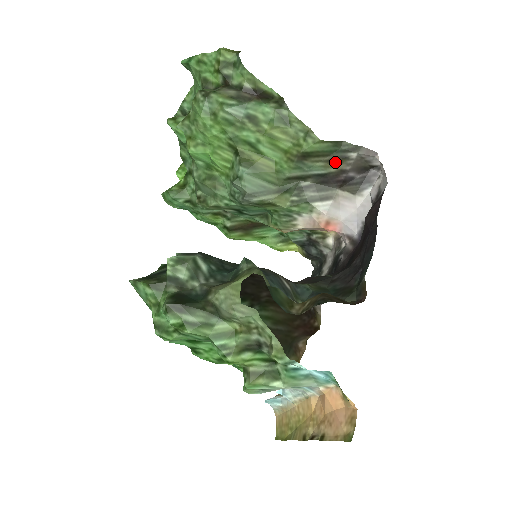
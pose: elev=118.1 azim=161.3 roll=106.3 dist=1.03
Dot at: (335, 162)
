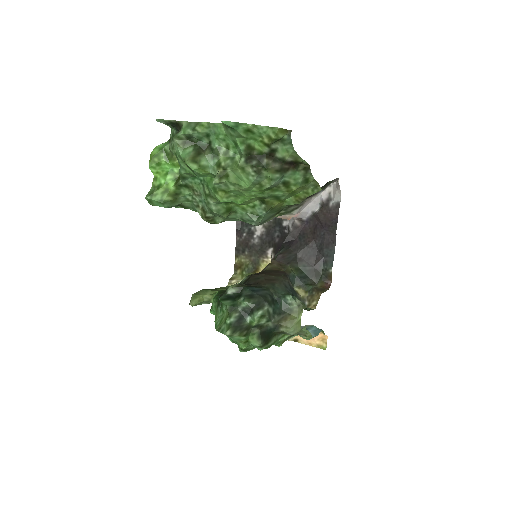
Dot at: occluded
